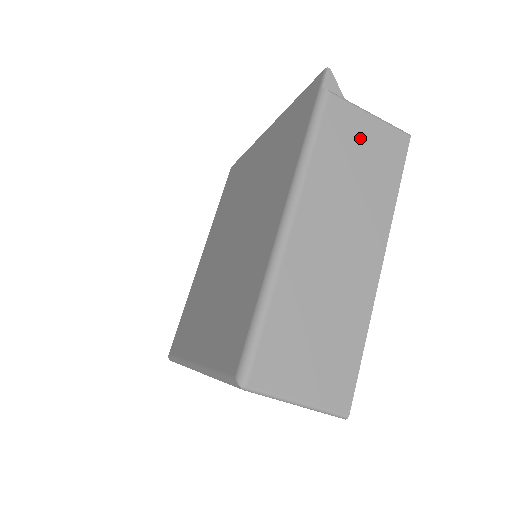
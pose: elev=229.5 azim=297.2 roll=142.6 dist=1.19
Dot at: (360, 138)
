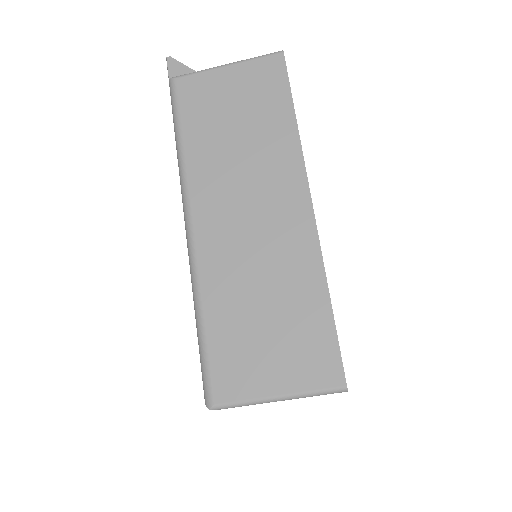
Dot at: (226, 96)
